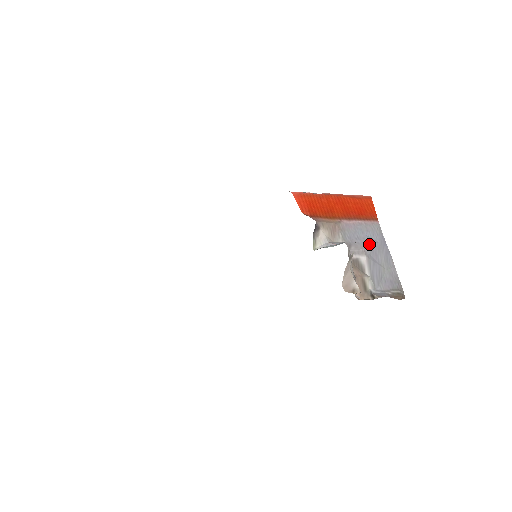
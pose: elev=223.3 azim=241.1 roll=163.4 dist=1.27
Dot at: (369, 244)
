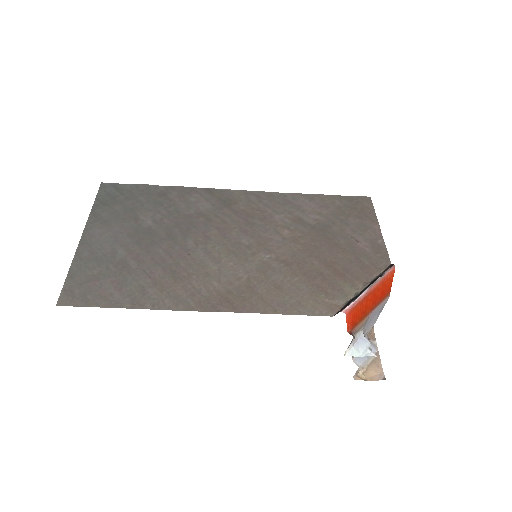
Dot at: occluded
